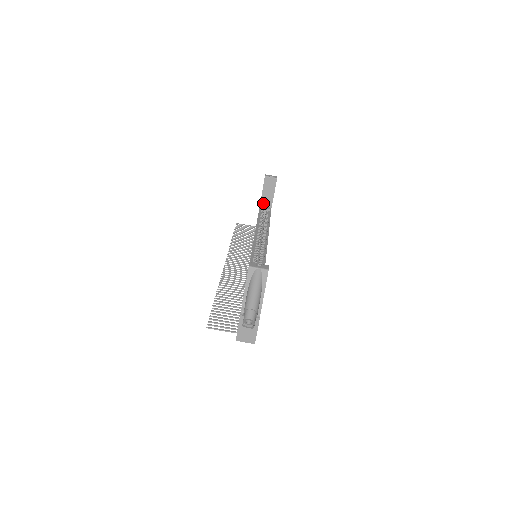
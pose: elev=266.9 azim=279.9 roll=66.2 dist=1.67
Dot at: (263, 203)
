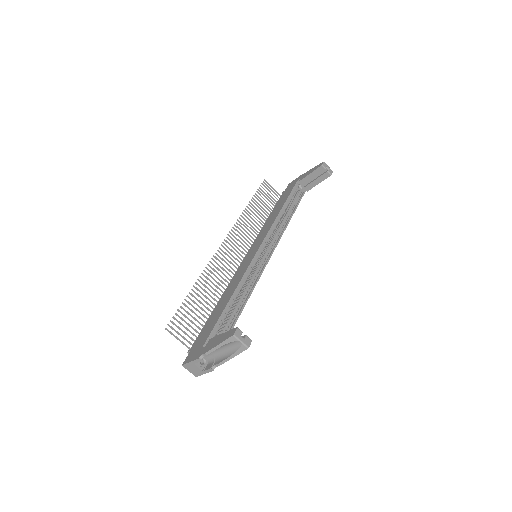
Dot at: (302, 183)
